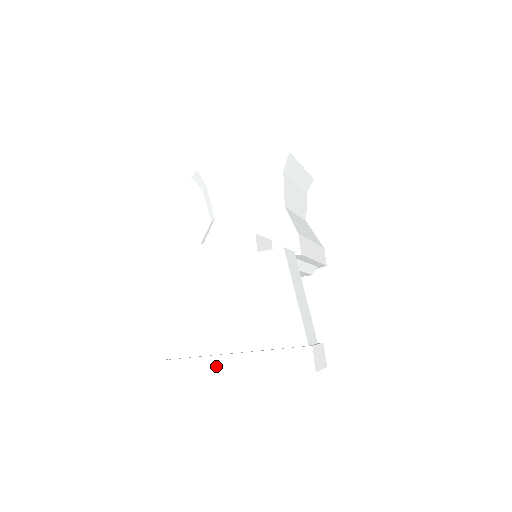
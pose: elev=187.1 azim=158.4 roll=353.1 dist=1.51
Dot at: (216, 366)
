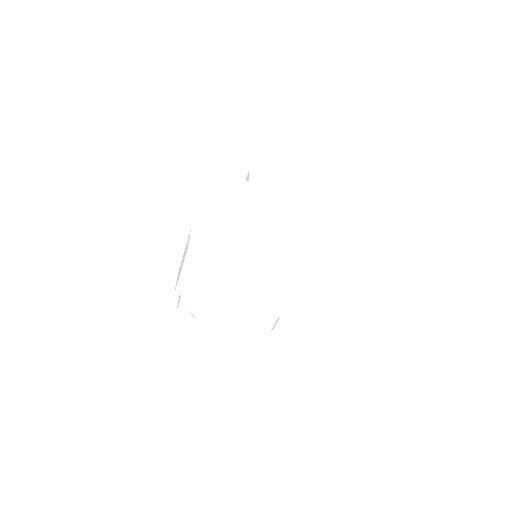
Dot at: (275, 257)
